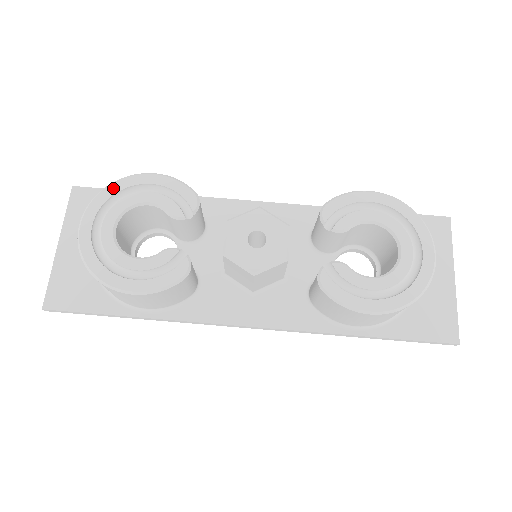
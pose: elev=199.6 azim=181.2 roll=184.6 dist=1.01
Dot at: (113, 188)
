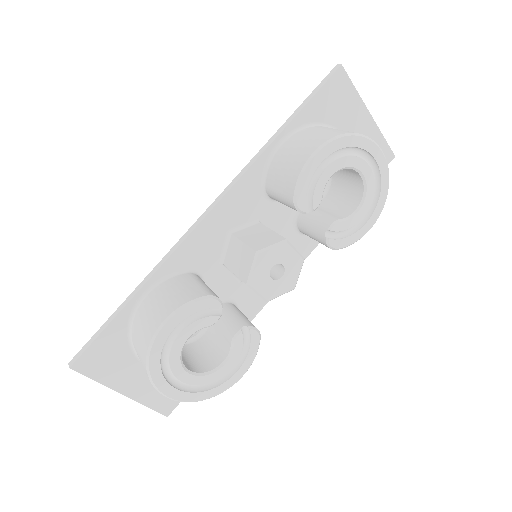
Dot at: (154, 362)
